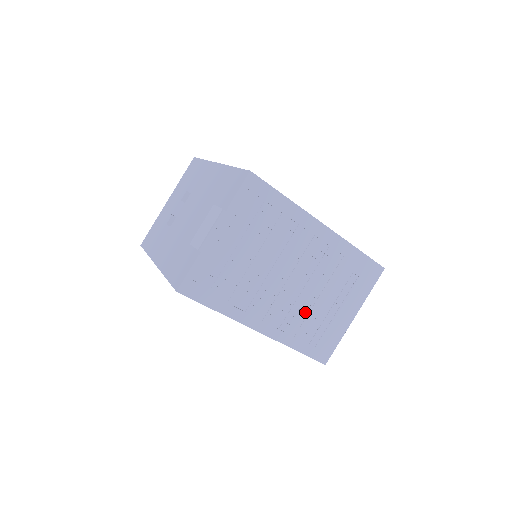
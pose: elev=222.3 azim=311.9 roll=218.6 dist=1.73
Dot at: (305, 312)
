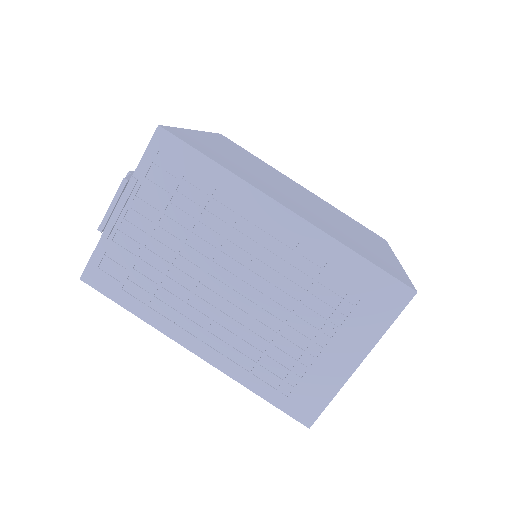
Dot at: (266, 339)
